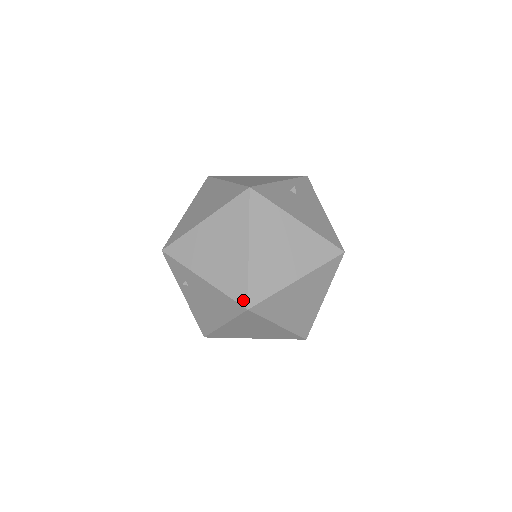
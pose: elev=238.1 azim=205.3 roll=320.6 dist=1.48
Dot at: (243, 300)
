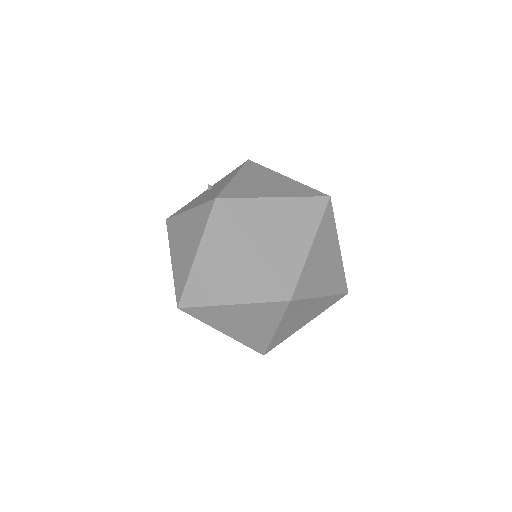
Dot at: occluded
